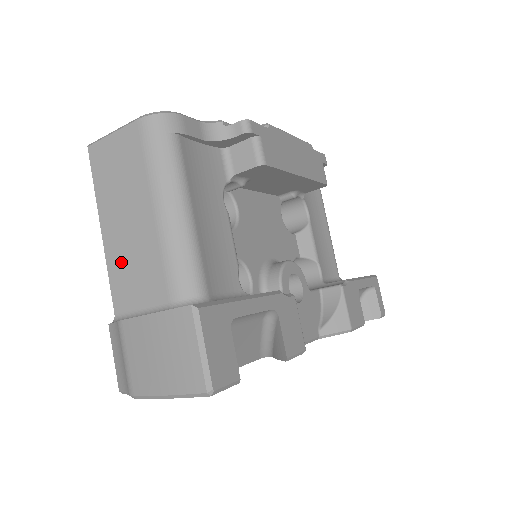
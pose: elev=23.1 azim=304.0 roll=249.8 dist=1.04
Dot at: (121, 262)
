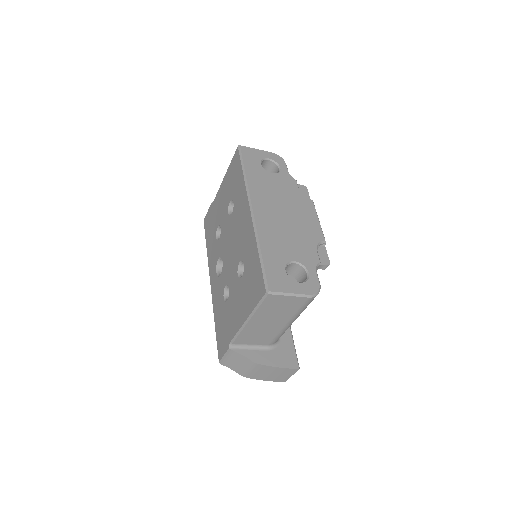
Dot at: (252, 332)
